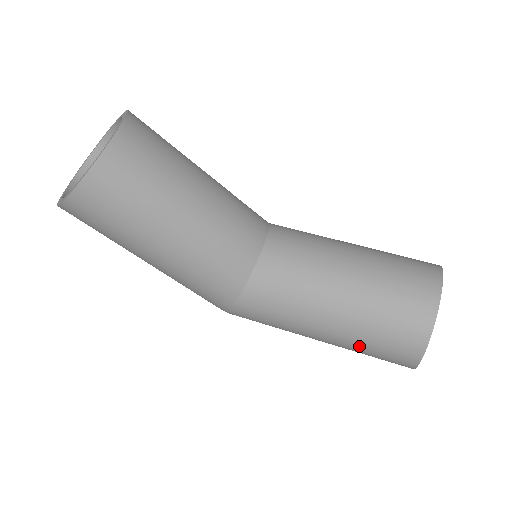
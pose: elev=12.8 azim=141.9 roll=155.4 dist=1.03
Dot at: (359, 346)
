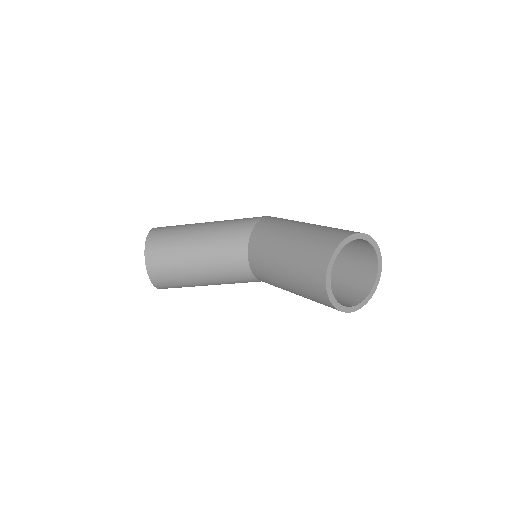
Dot at: occluded
